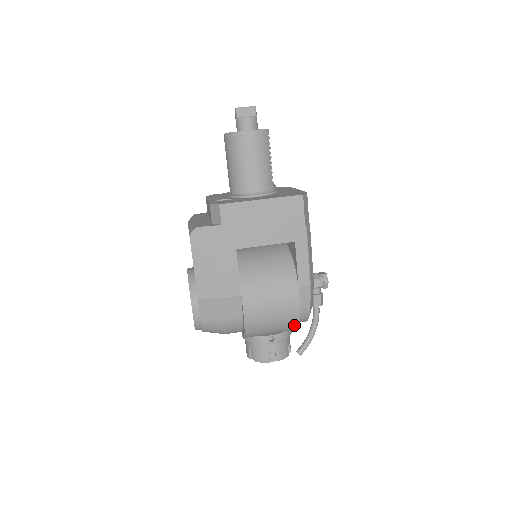
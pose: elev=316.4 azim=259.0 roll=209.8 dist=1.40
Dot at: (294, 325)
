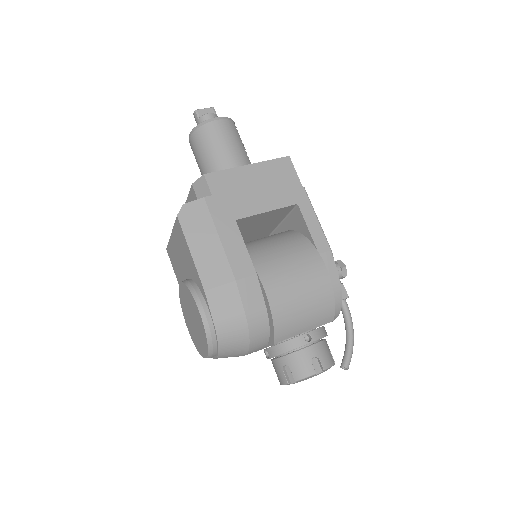
Dot at: (329, 308)
